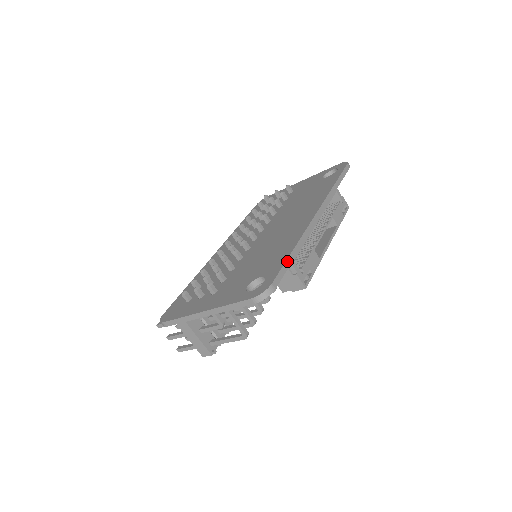
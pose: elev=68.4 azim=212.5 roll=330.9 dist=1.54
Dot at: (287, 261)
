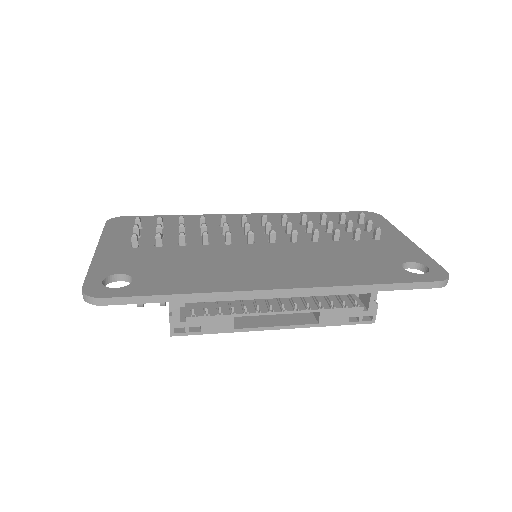
Dot at: (155, 296)
